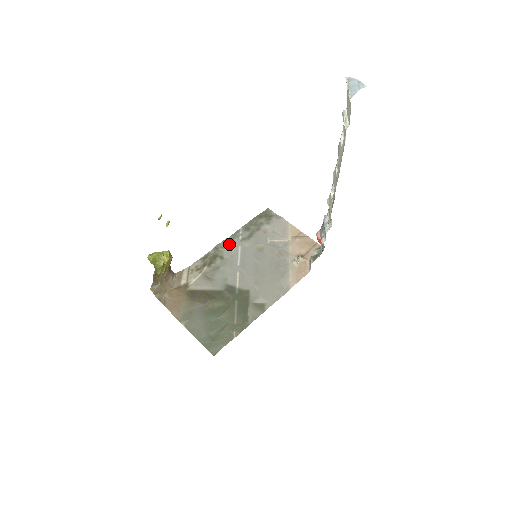
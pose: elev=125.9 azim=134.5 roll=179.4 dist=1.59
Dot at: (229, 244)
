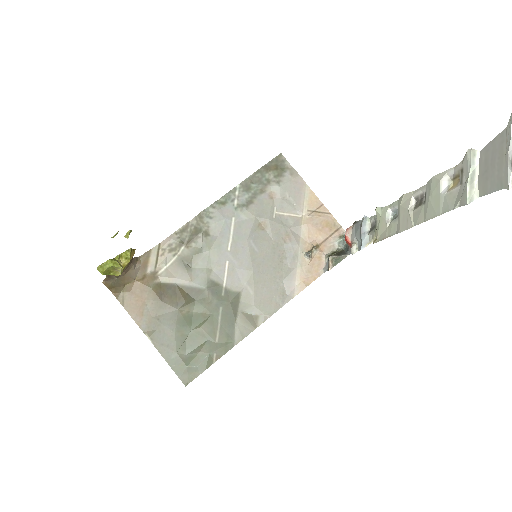
Dot at: (219, 212)
